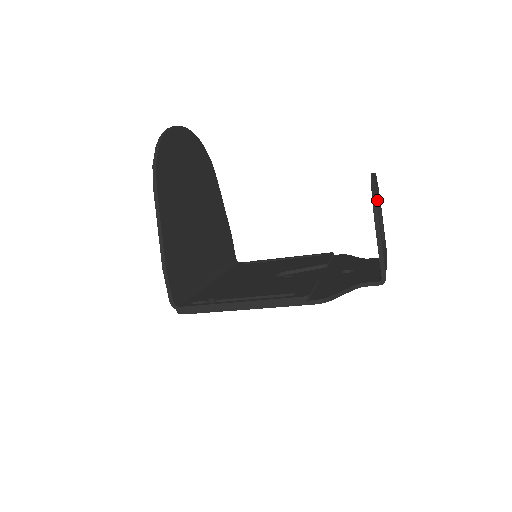
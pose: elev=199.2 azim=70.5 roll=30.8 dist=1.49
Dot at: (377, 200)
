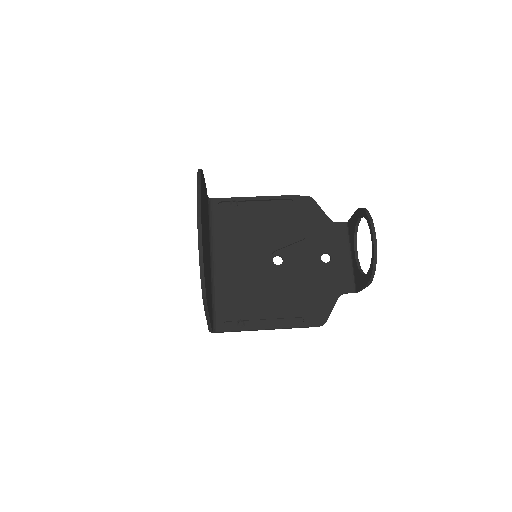
Dot at: (363, 216)
